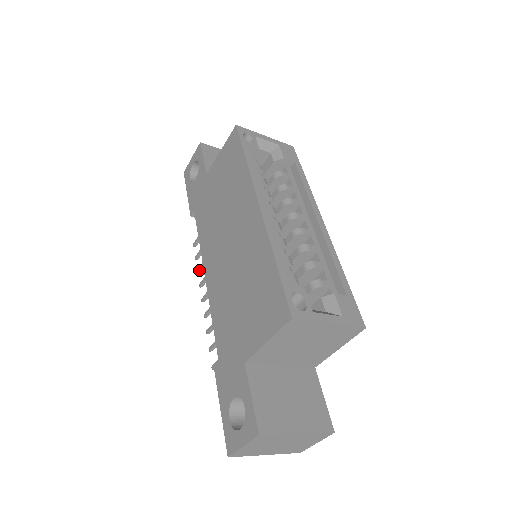
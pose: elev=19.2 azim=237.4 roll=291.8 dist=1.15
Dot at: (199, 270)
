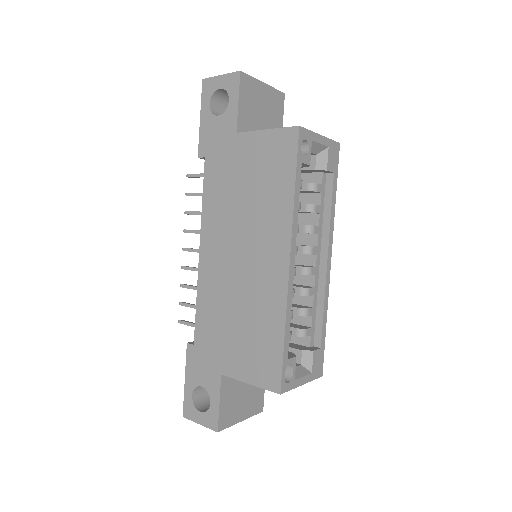
Dot at: (188, 214)
